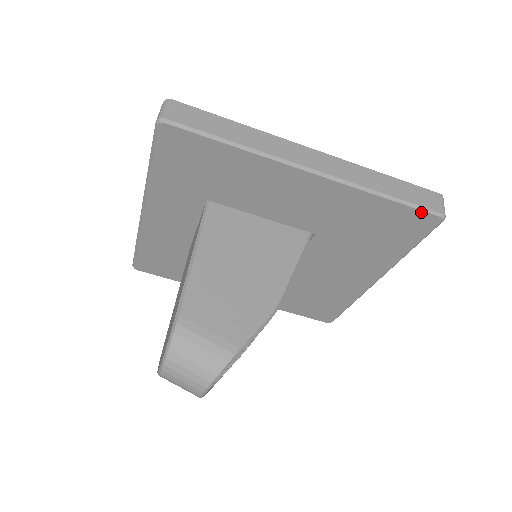
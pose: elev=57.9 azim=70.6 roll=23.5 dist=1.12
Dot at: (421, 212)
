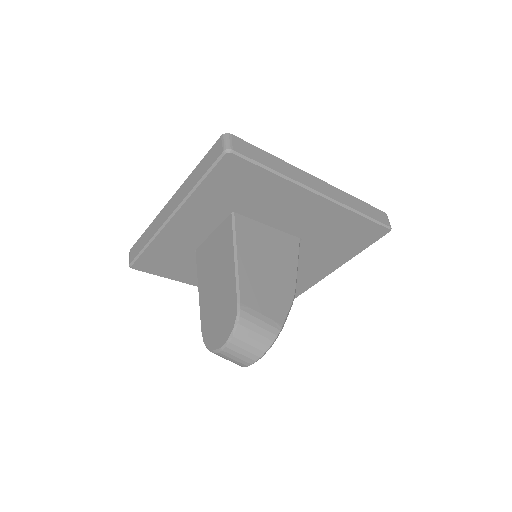
Dot at: (379, 226)
